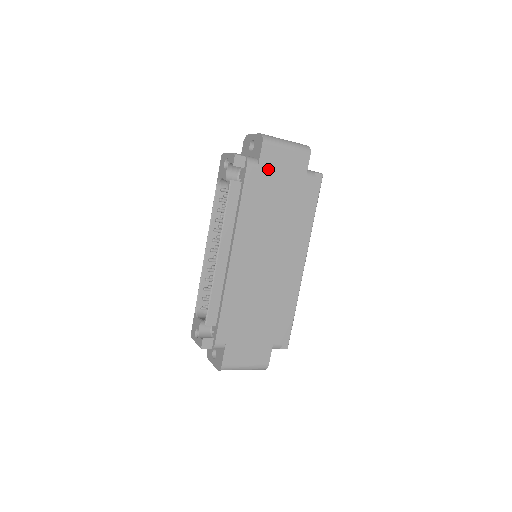
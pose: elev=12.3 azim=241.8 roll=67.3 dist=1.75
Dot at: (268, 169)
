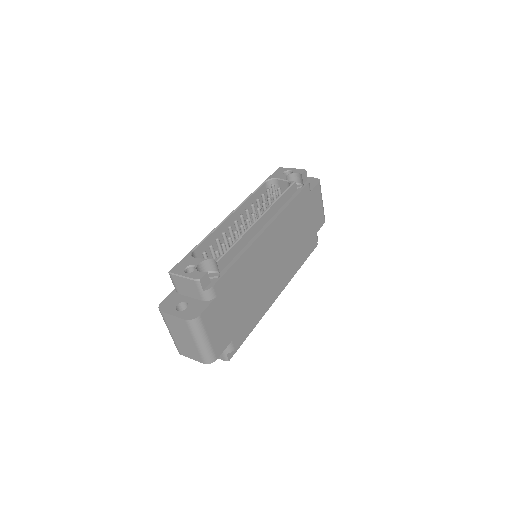
Dot at: (311, 201)
